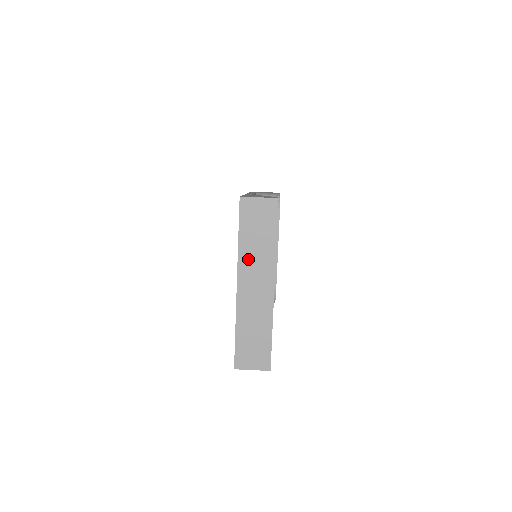
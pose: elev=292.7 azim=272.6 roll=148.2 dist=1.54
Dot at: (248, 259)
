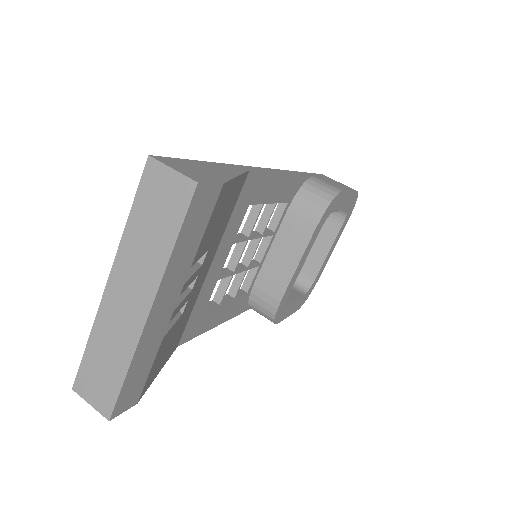
Dot at: (130, 254)
